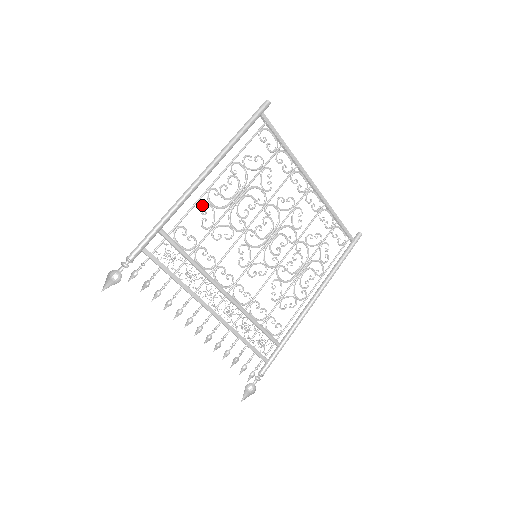
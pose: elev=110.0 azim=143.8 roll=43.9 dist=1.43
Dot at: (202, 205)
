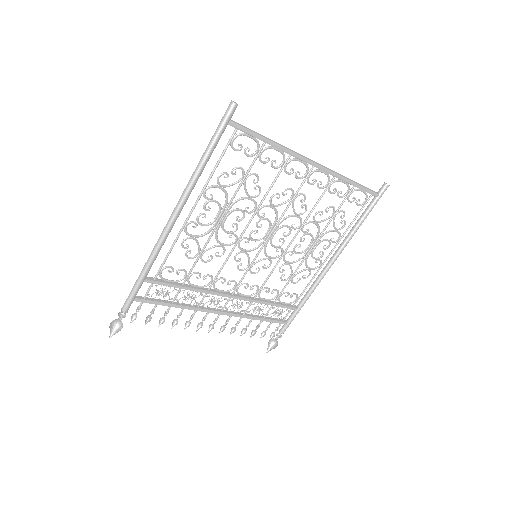
Dot at: (182, 242)
